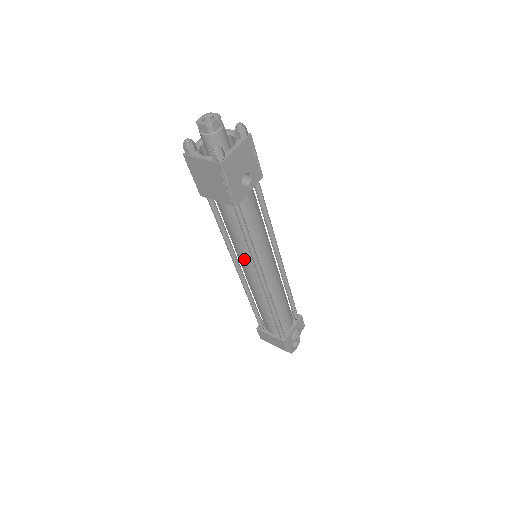
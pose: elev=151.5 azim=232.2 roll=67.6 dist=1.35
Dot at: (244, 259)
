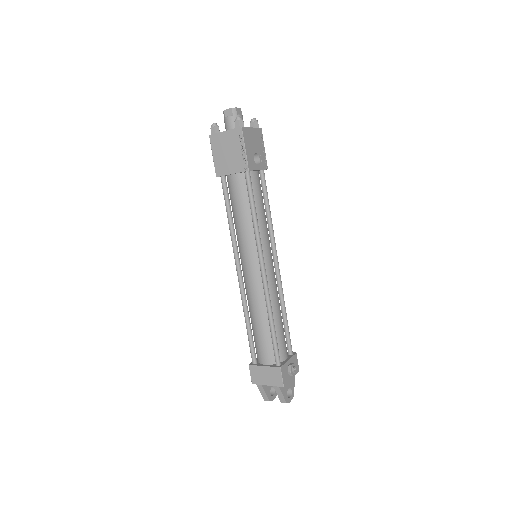
Dot at: (247, 246)
